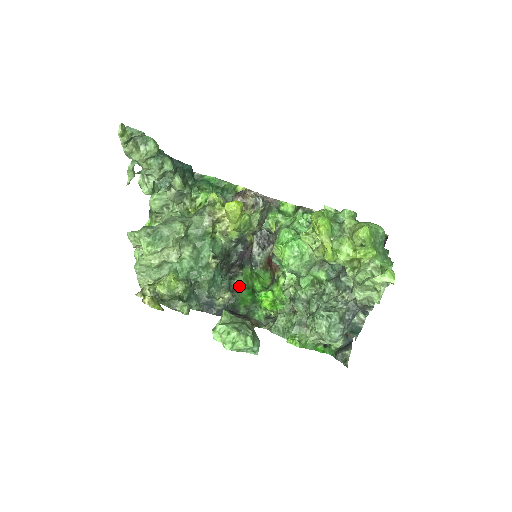
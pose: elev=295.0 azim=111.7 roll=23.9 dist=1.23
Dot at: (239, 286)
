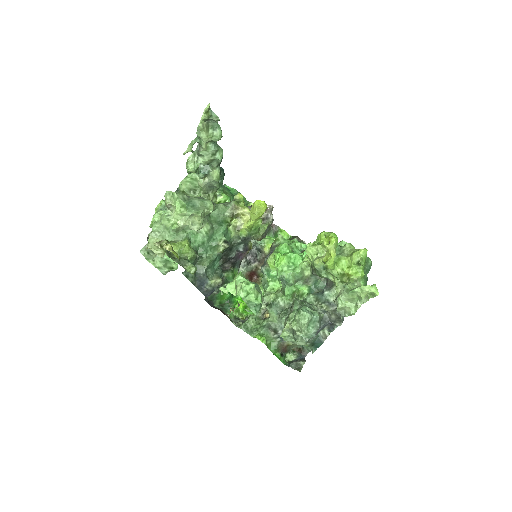
Dot at: (226, 281)
